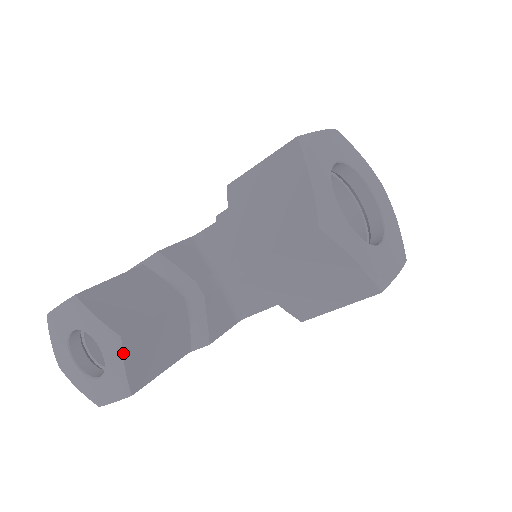
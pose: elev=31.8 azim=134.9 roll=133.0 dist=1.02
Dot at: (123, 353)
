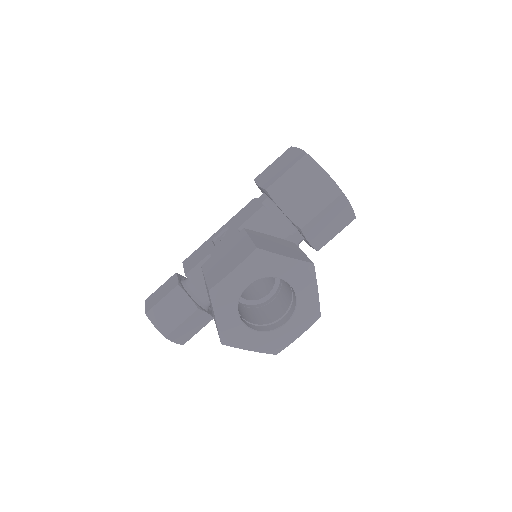
Dot at: (170, 340)
